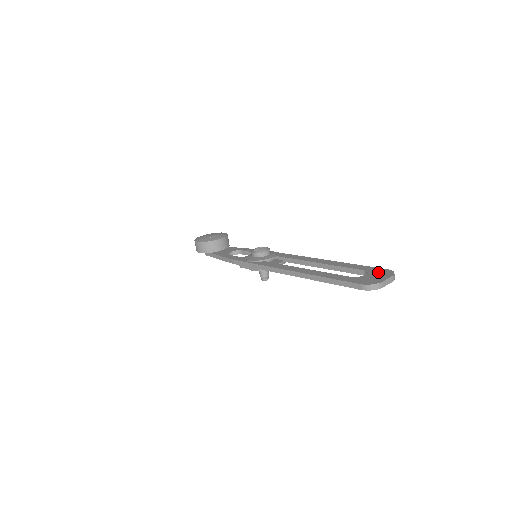
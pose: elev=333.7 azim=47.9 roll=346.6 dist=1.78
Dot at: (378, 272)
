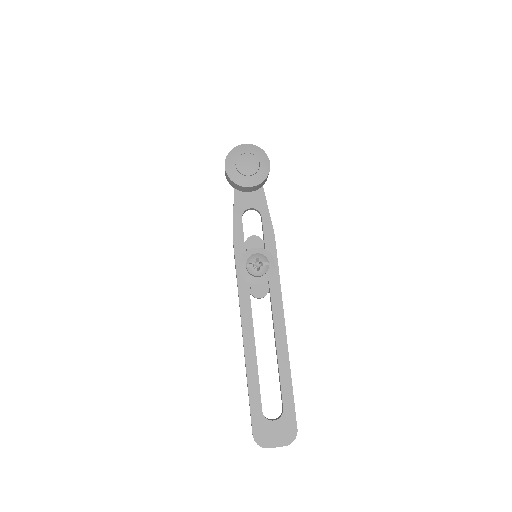
Dot at: (286, 427)
